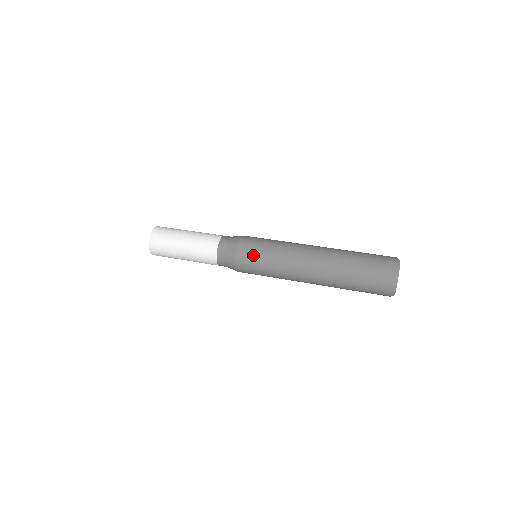
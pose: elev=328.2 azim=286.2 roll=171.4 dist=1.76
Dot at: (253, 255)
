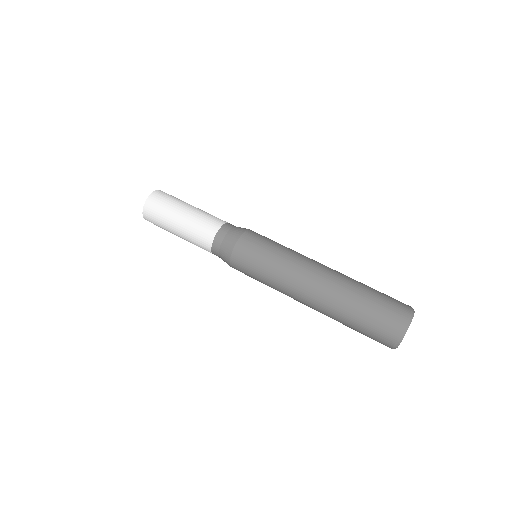
Dot at: occluded
